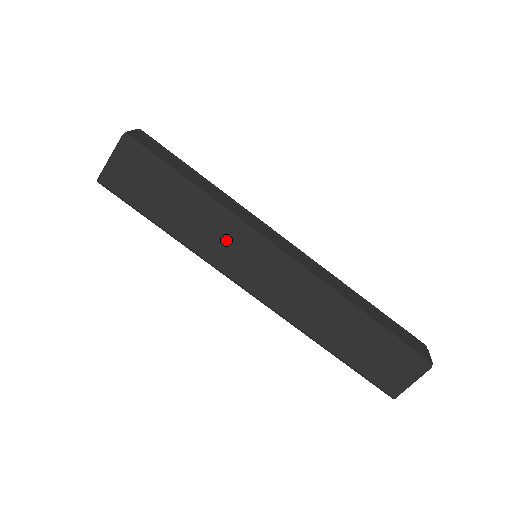
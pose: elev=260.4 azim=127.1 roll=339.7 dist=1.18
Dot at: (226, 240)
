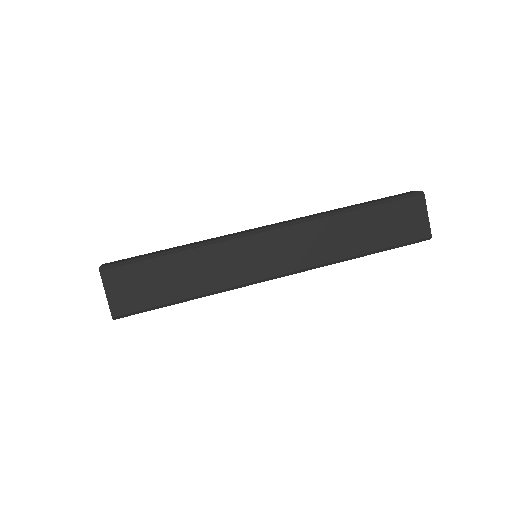
Dot at: (228, 260)
